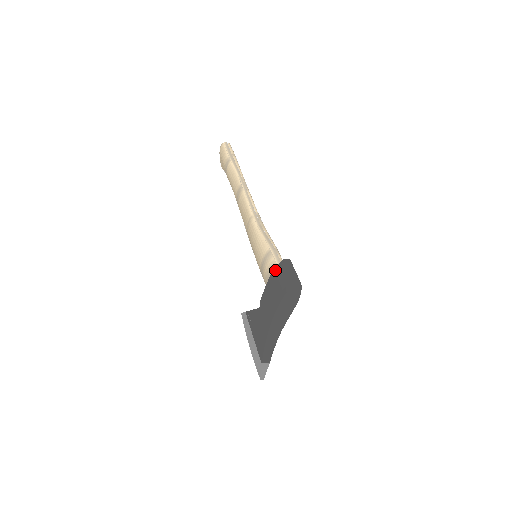
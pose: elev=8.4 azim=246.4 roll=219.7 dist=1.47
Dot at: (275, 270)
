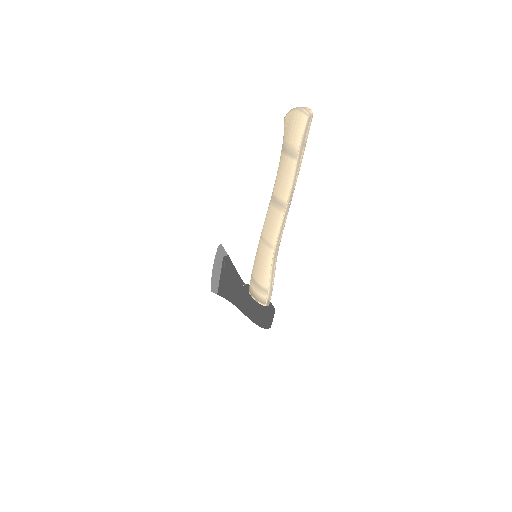
Dot at: (262, 308)
